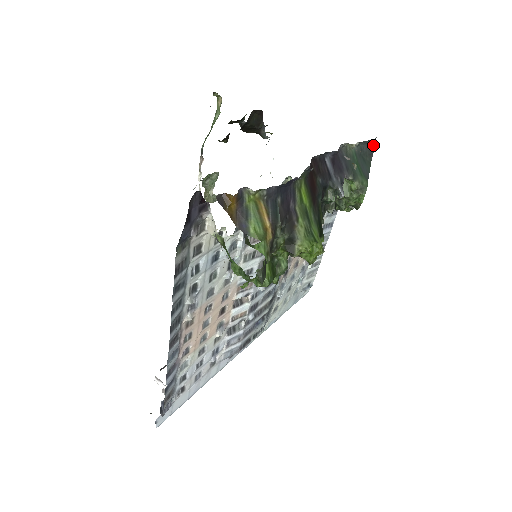
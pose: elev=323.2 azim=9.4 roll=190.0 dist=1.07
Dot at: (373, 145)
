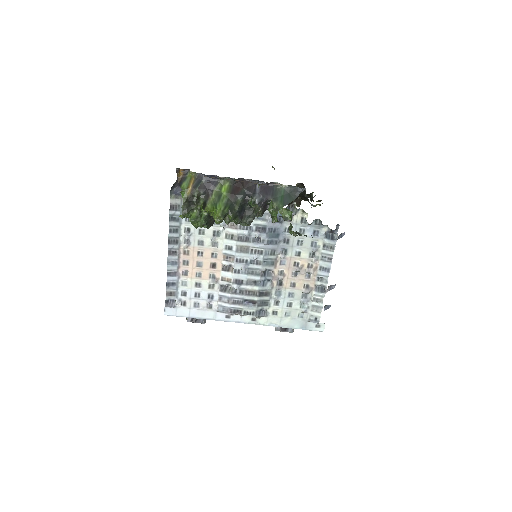
Dot at: (300, 191)
